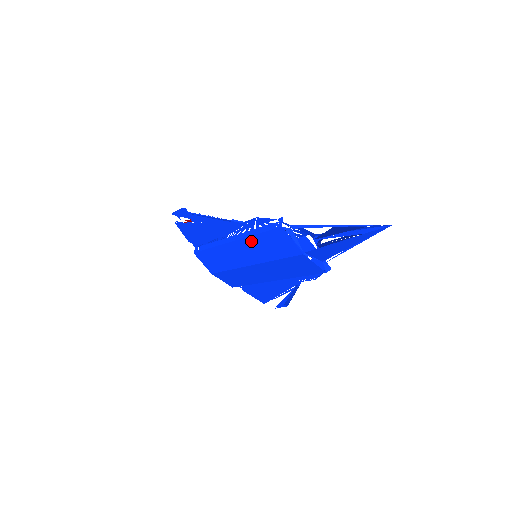
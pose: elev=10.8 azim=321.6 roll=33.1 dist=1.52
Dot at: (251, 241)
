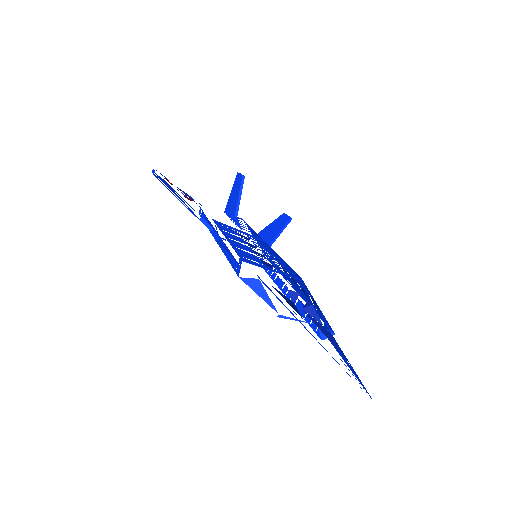
Dot at: occluded
